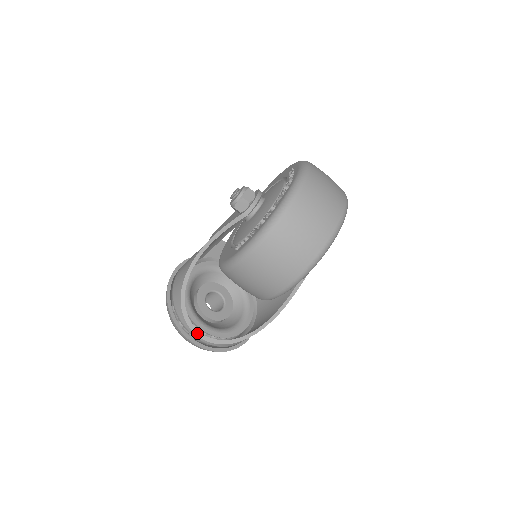
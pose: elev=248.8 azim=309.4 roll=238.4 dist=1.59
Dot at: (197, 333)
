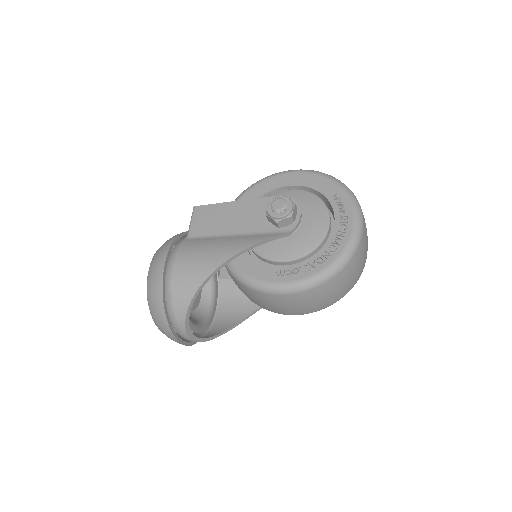
Dot at: (190, 335)
